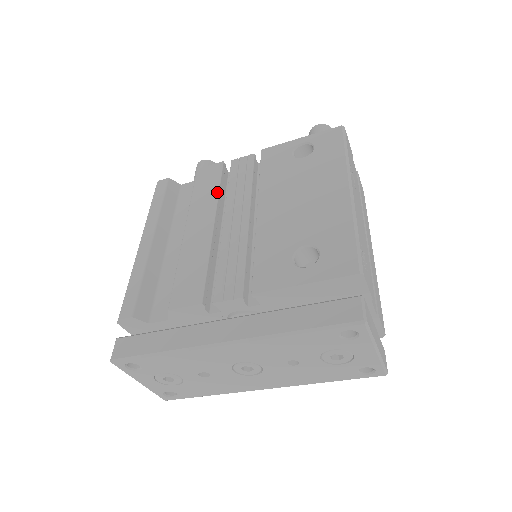
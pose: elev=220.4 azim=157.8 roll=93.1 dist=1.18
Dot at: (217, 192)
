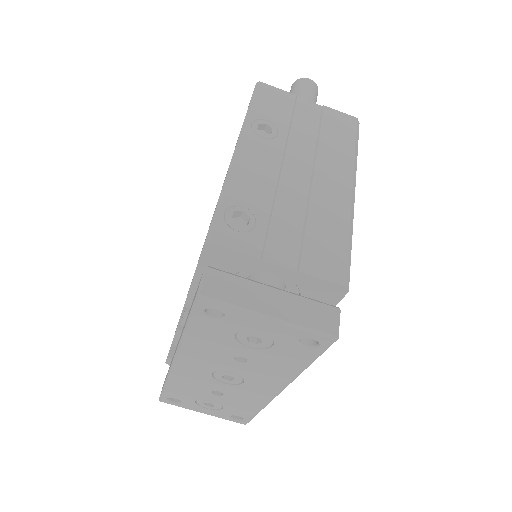
Dot at: occluded
